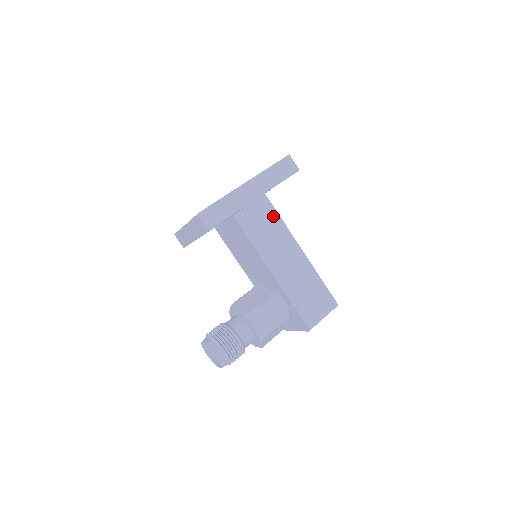
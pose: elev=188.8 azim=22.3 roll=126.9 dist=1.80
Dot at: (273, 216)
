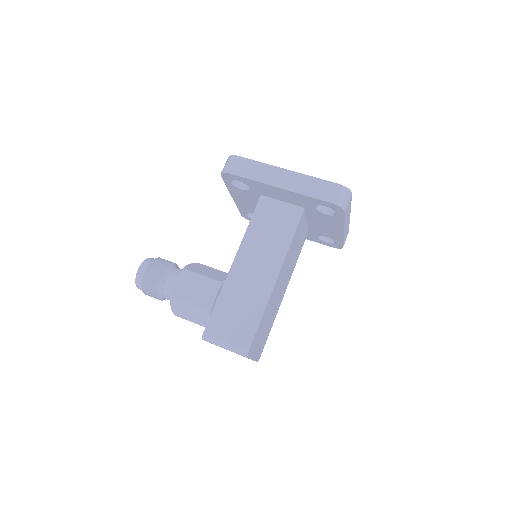
Dot at: (289, 229)
